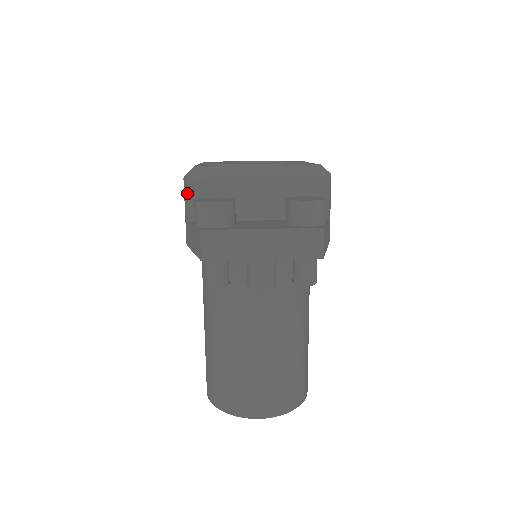
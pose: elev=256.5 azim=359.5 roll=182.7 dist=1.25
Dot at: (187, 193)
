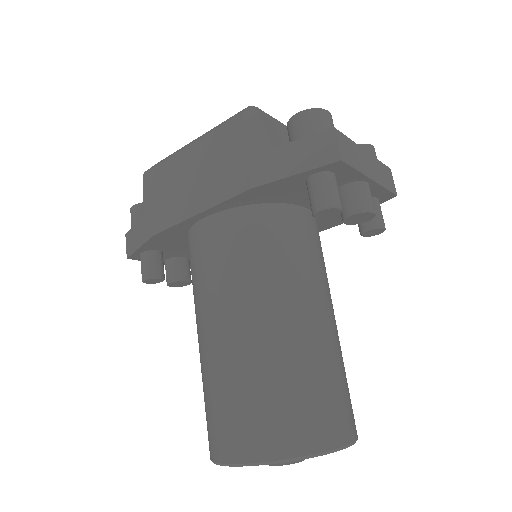
Dot at: (262, 121)
